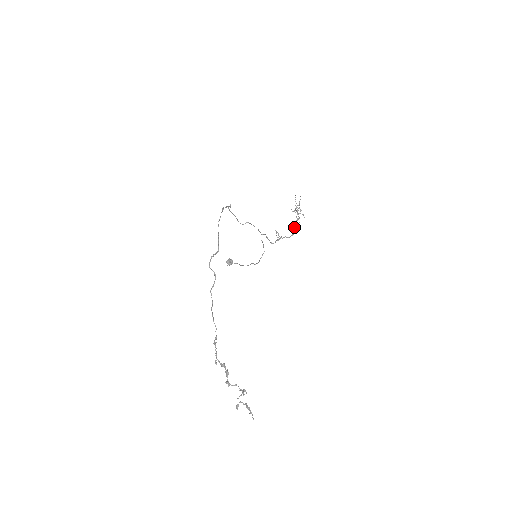
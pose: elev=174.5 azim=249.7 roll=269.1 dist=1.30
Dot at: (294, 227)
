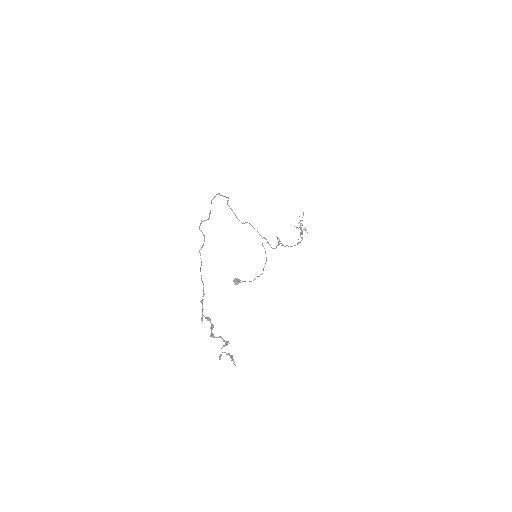
Dot at: occluded
